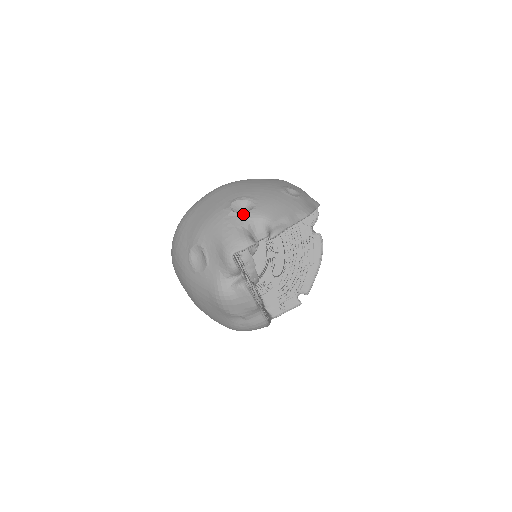
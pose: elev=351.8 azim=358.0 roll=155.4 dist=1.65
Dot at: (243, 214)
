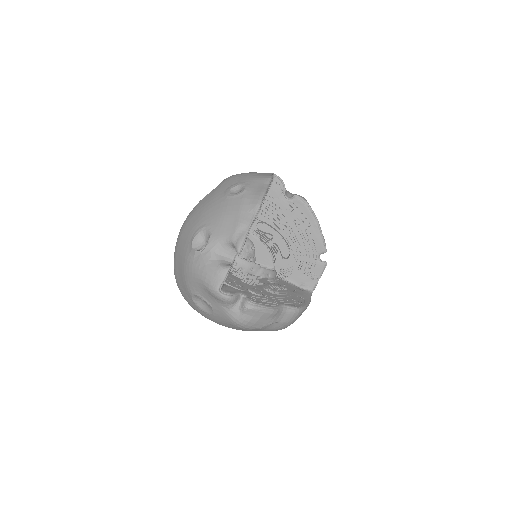
Dot at: (205, 248)
